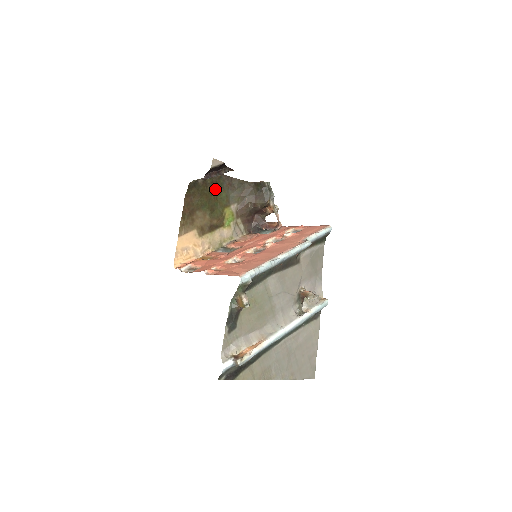
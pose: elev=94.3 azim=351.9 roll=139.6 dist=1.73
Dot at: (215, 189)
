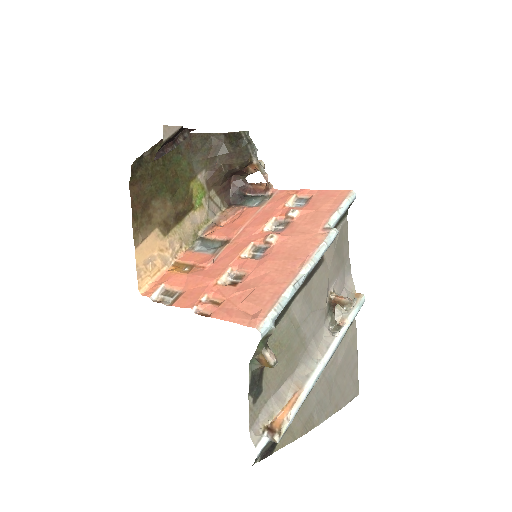
Dot at: (170, 159)
